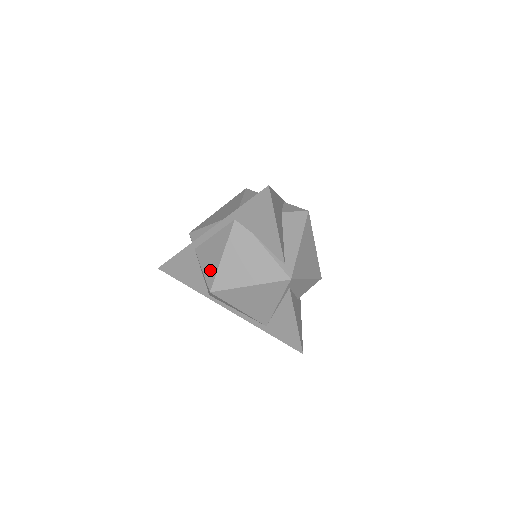
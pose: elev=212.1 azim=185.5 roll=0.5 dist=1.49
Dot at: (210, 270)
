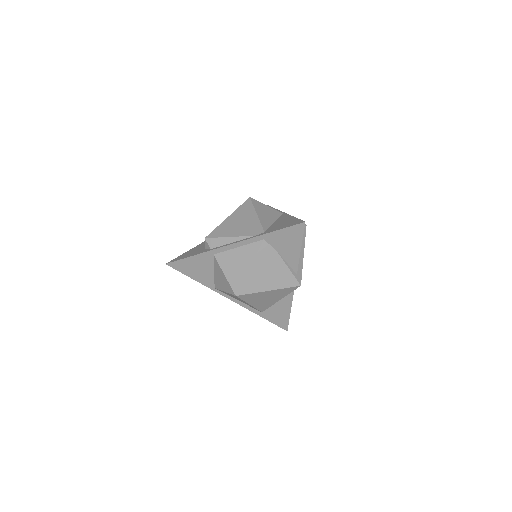
Dot at: (235, 277)
